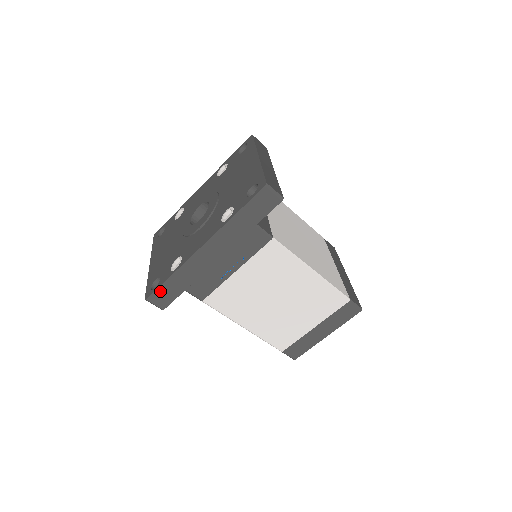
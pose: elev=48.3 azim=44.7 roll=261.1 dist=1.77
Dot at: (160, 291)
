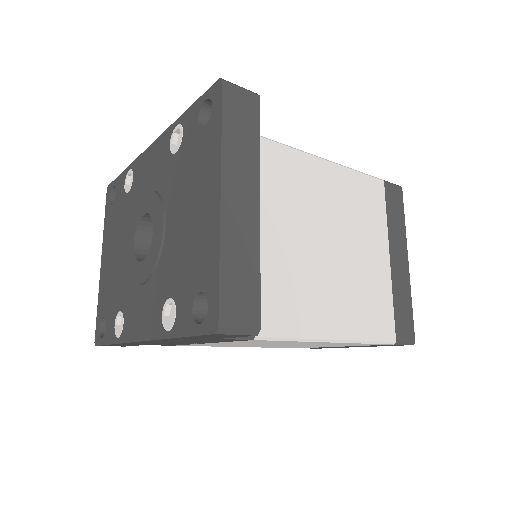
Dot at: (109, 345)
